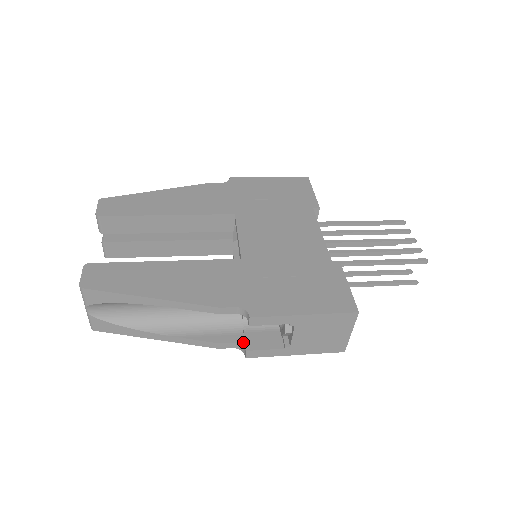
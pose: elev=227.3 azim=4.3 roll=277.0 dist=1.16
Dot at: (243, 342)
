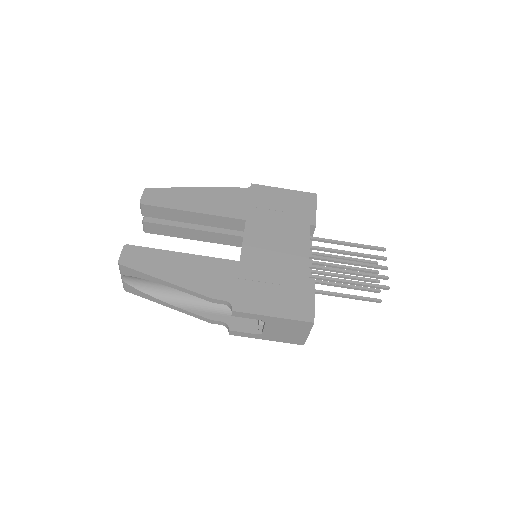
Dot at: (229, 323)
